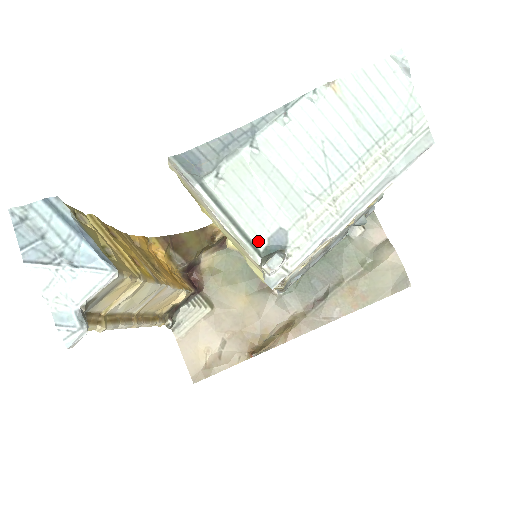
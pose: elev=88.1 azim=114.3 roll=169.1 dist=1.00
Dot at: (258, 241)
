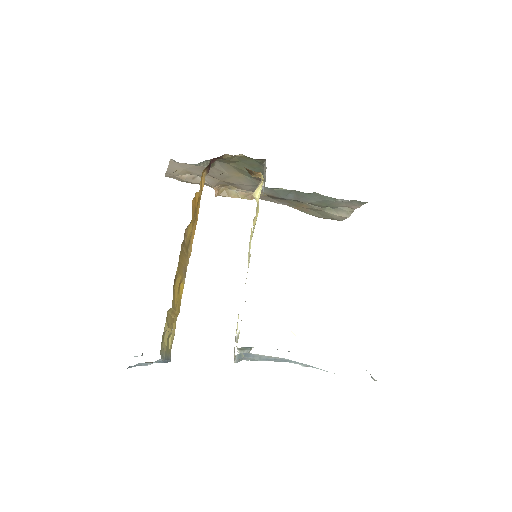
Dot at: occluded
